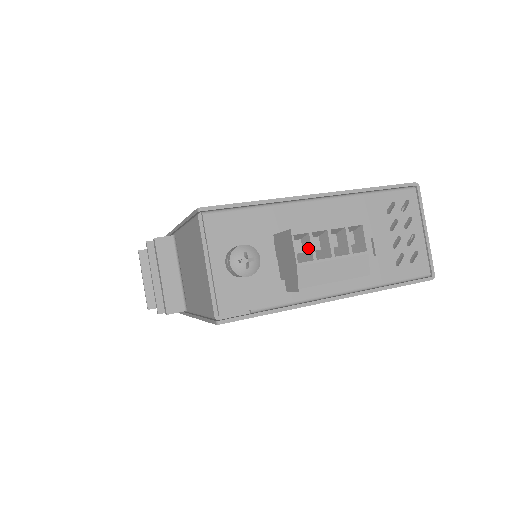
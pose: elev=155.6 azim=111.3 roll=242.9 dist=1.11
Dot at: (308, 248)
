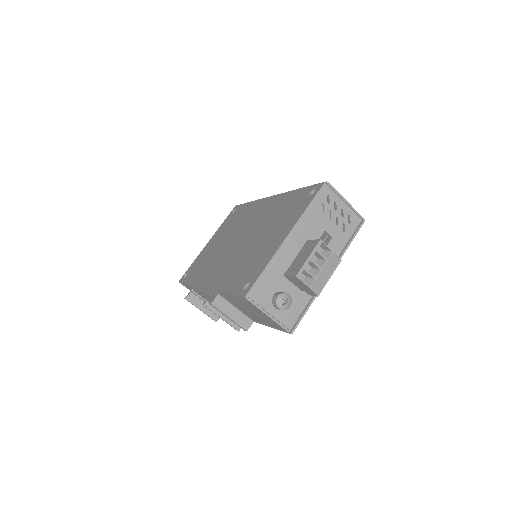
Dot at: (308, 275)
